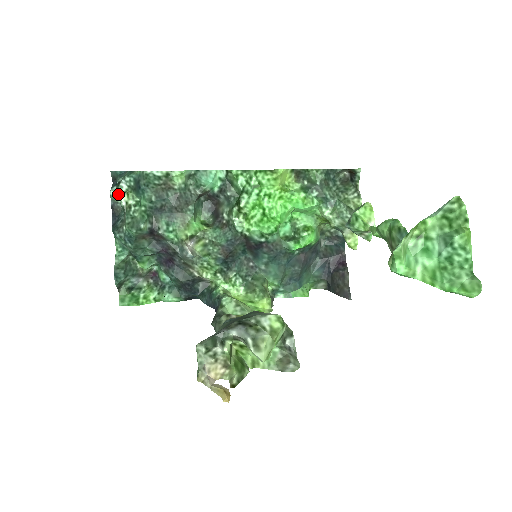
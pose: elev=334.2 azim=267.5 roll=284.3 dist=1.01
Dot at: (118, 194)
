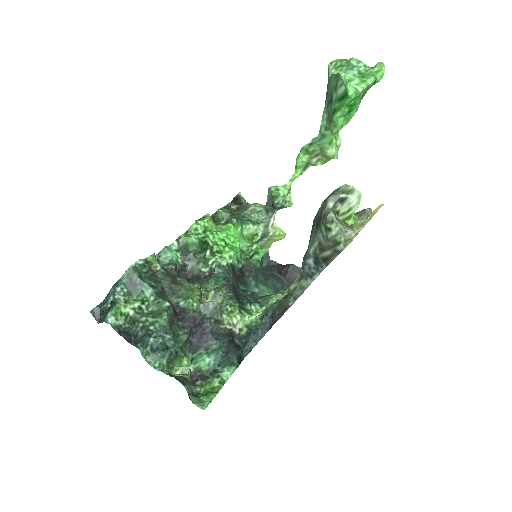
Dot at: (116, 317)
